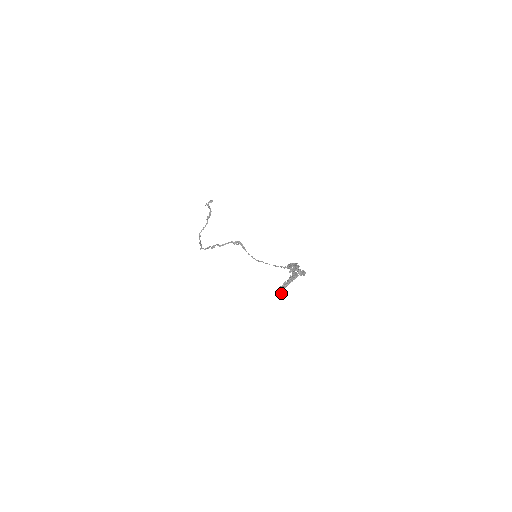
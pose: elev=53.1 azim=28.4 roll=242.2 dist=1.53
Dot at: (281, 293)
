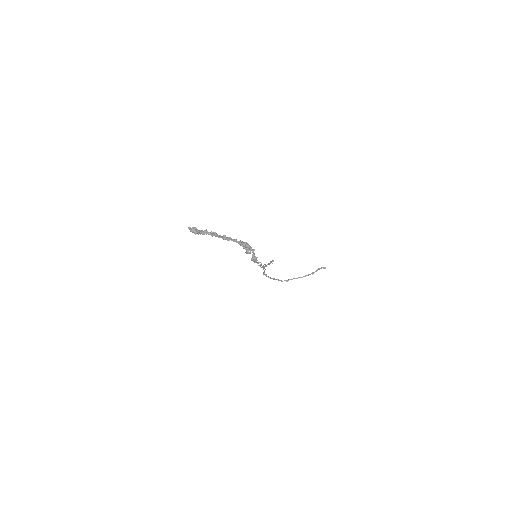
Dot at: (192, 231)
